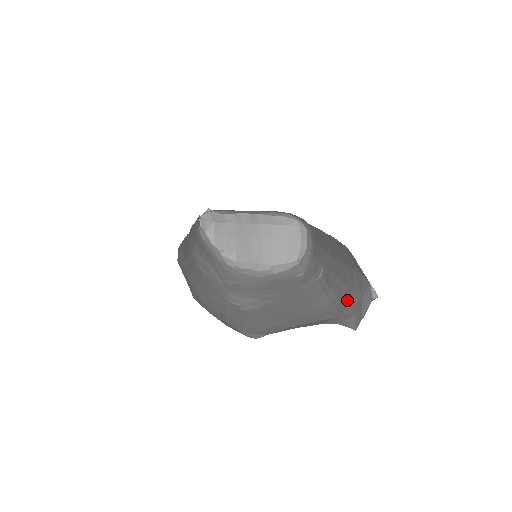
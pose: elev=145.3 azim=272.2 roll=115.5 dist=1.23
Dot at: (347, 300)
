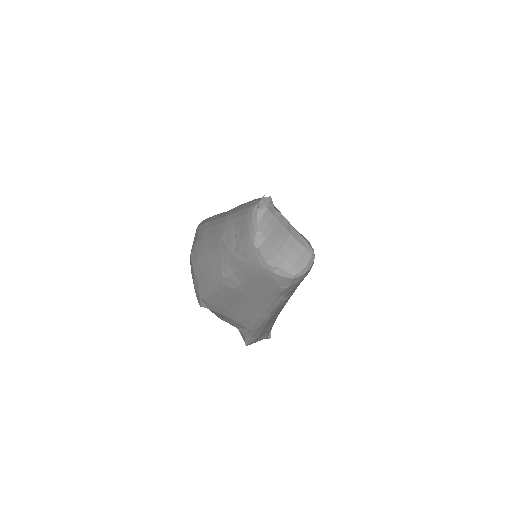
Dot at: (266, 326)
